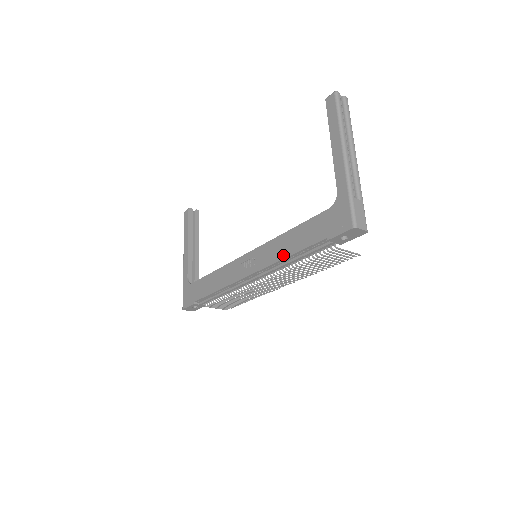
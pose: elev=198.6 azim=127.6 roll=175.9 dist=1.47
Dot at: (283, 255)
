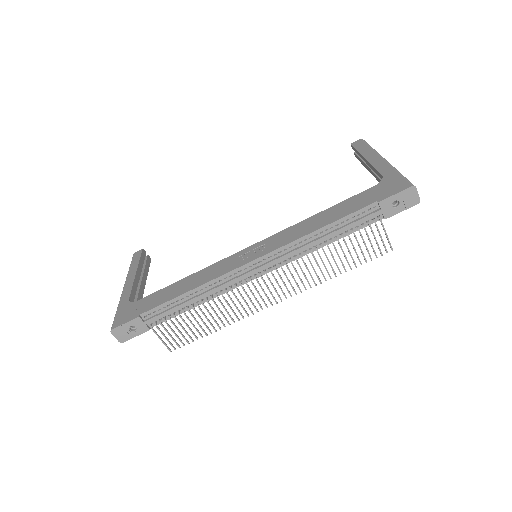
Dot at: (312, 229)
